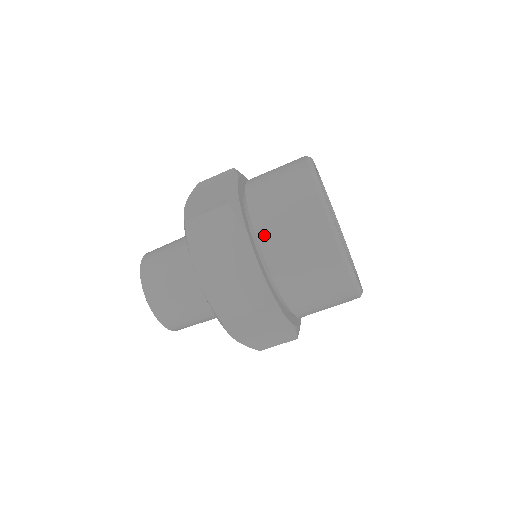
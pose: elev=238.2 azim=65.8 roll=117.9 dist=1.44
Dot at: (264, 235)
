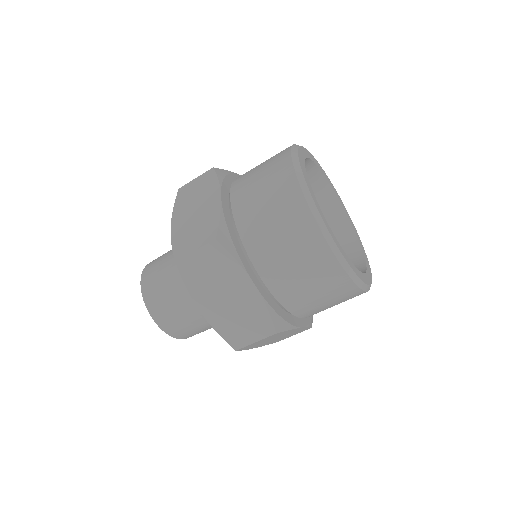
Dot at: (261, 263)
